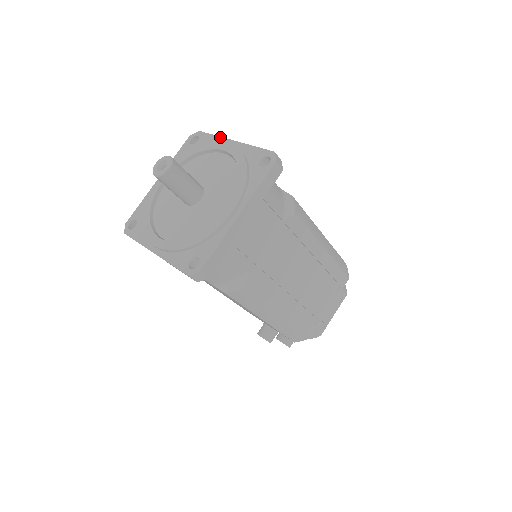
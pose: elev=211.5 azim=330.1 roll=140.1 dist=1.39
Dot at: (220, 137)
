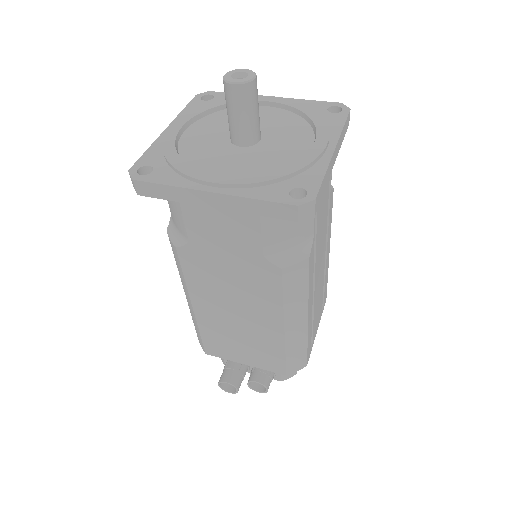
Dot at: occluded
